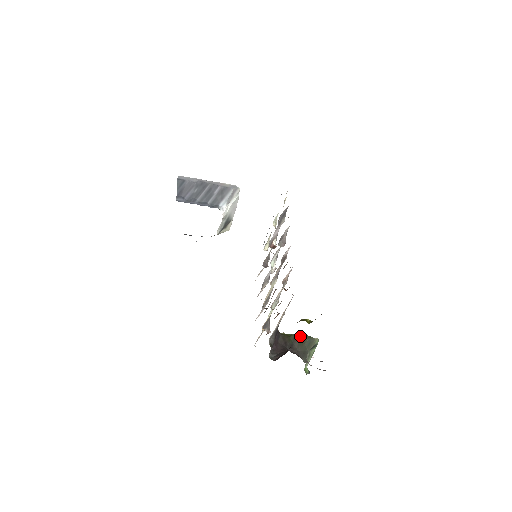
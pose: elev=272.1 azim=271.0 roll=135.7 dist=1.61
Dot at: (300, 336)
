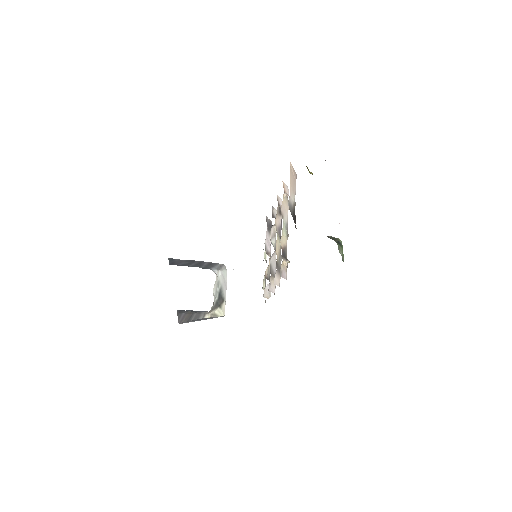
Dot at: occluded
